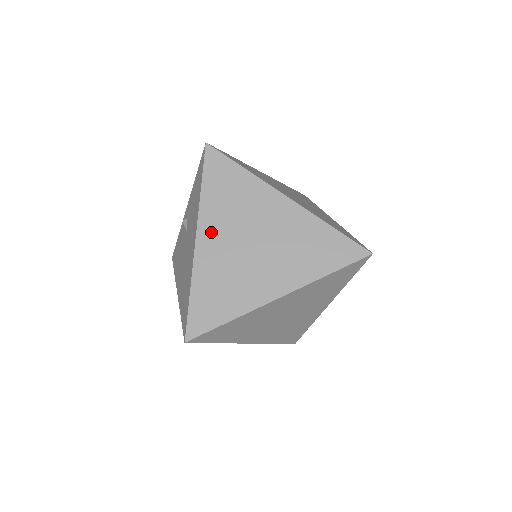
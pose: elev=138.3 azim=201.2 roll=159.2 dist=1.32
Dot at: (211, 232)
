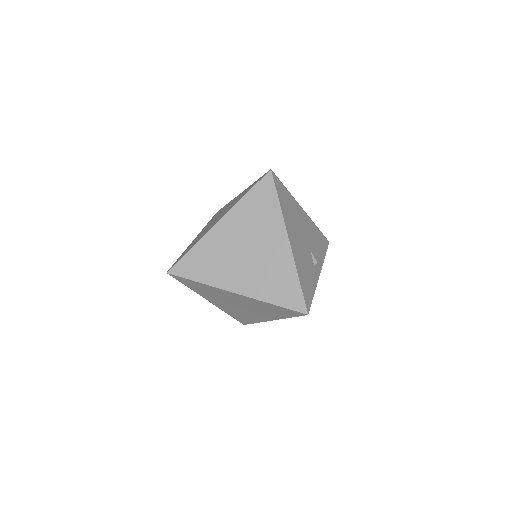
Dot at: (213, 300)
